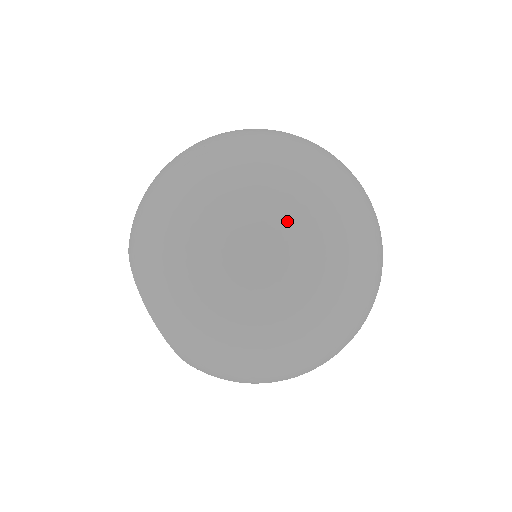
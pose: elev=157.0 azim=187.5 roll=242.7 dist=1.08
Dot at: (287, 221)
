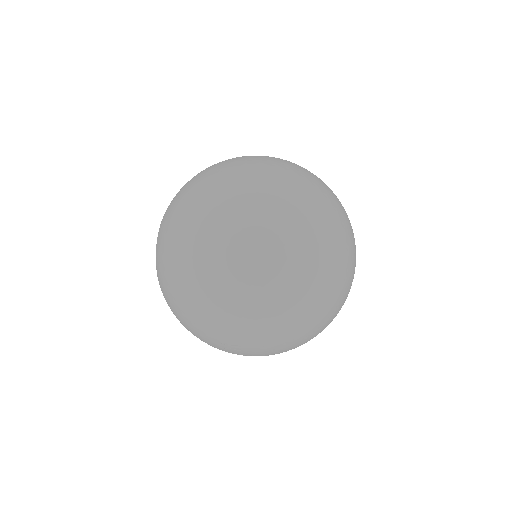
Dot at: (274, 182)
